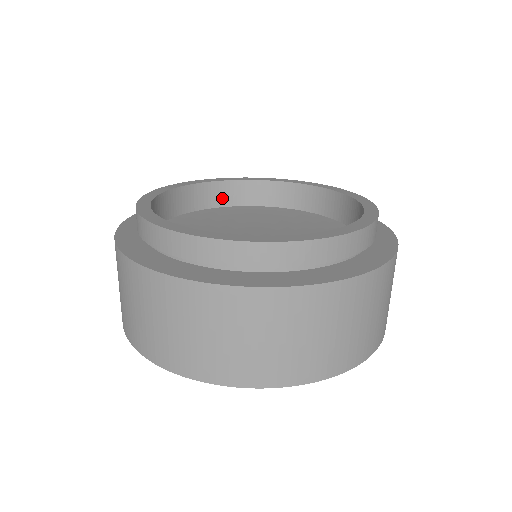
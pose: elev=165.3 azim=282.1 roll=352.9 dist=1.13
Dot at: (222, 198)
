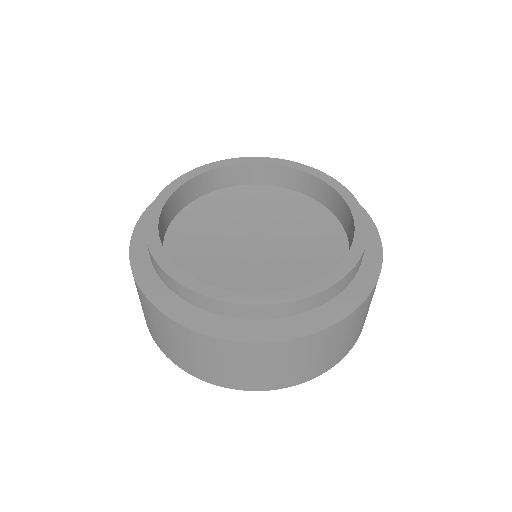
Dot at: (245, 177)
